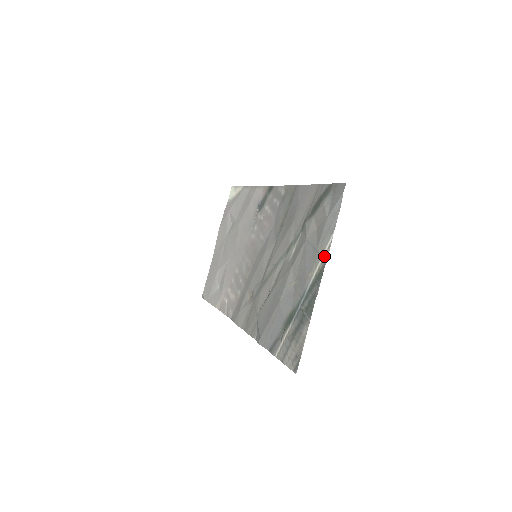
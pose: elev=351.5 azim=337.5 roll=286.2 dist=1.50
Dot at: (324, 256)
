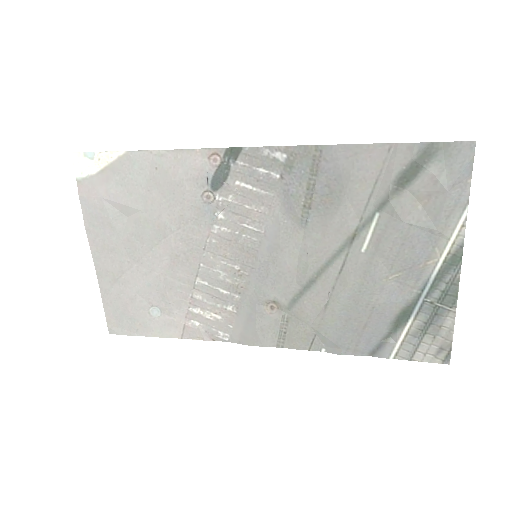
Dot at: (457, 237)
